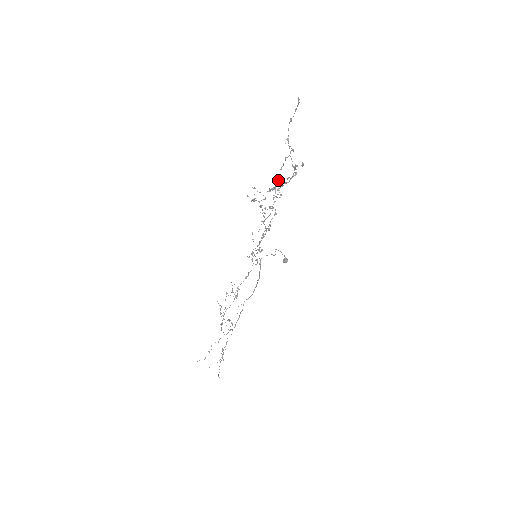
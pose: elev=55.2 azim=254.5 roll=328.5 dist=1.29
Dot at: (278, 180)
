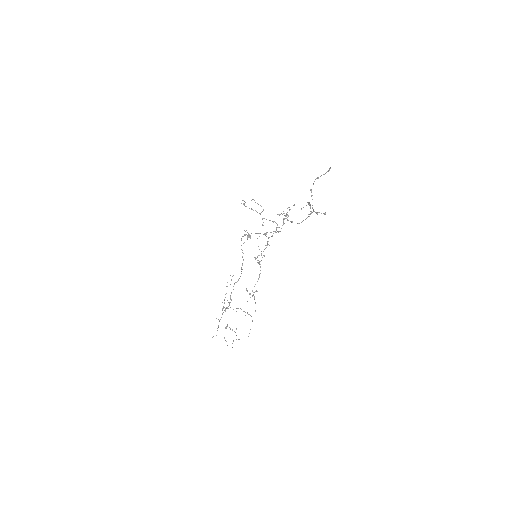
Dot at: (290, 209)
